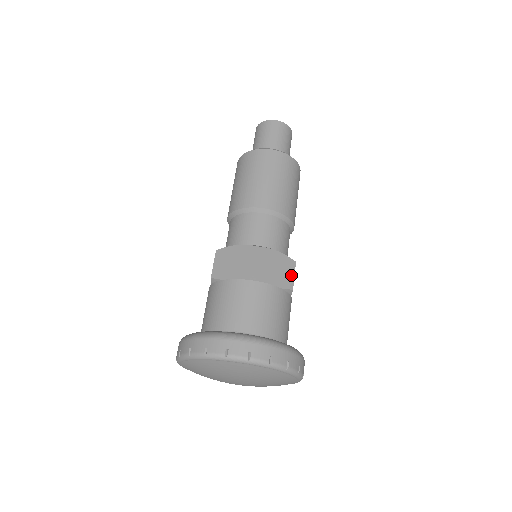
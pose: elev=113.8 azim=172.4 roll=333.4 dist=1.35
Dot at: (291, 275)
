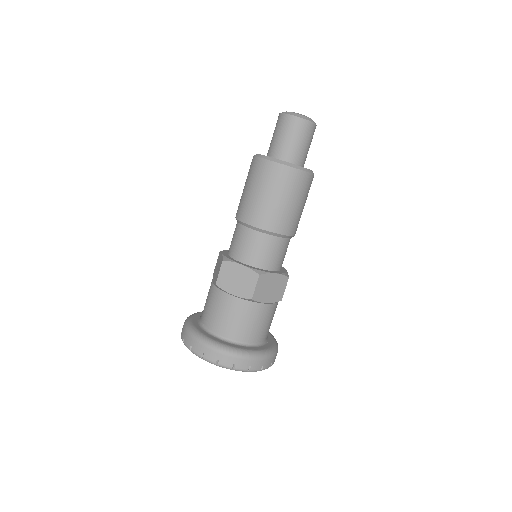
Dot at: (252, 286)
